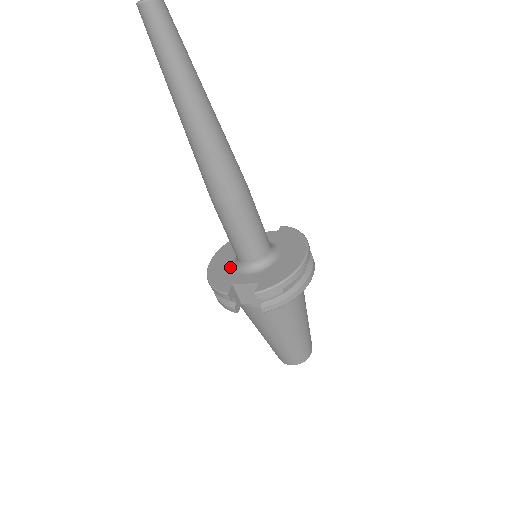
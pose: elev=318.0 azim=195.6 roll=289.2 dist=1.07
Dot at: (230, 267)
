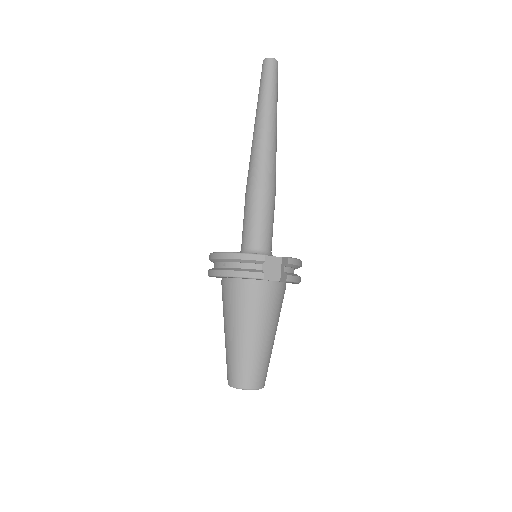
Dot at: occluded
